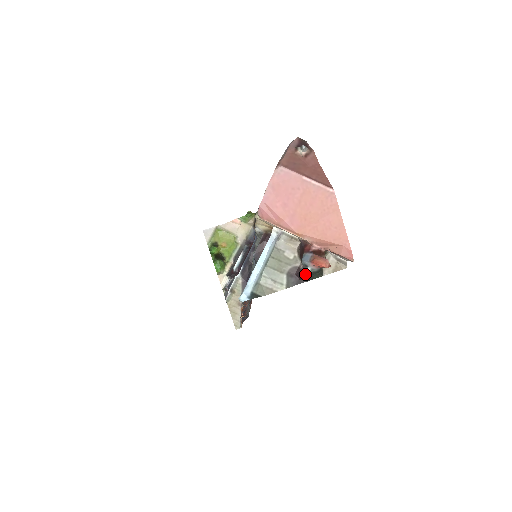
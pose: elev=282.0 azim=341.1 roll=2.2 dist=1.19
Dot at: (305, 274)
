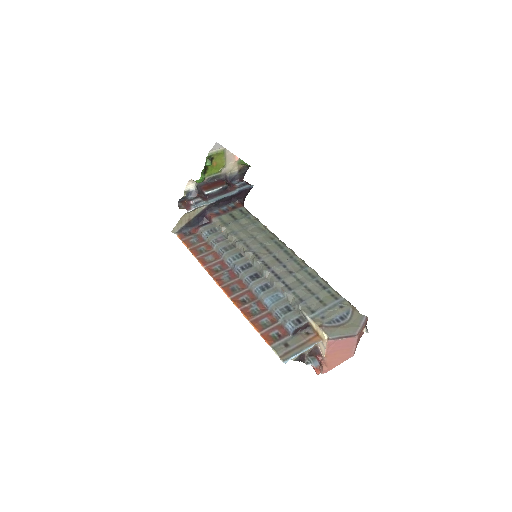
Dot at: (305, 362)
